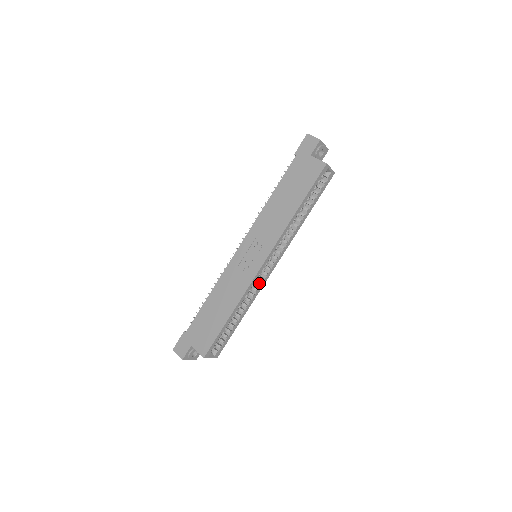
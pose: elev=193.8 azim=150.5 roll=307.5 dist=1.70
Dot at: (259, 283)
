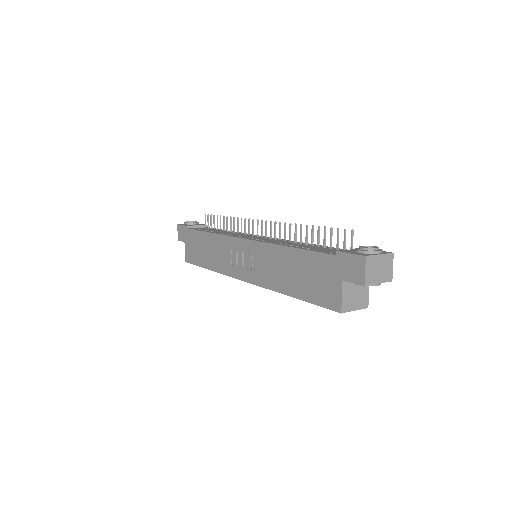
Dot at: occluded
